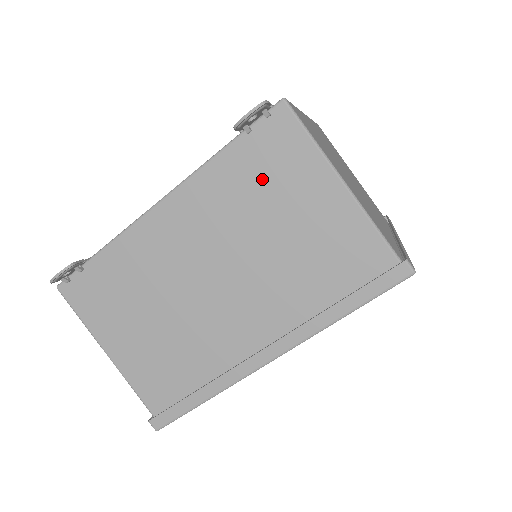
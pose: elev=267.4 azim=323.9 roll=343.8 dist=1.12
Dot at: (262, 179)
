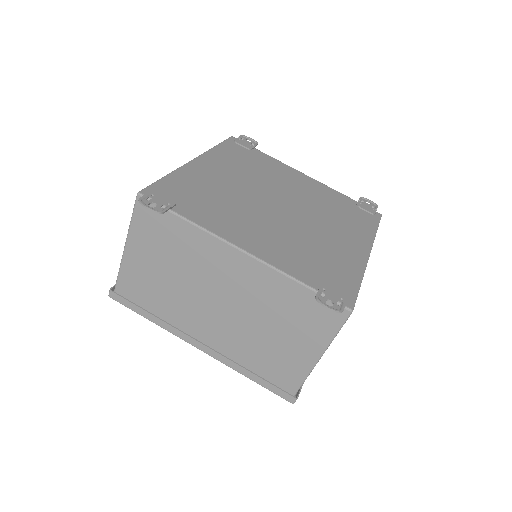
Dot at: (297, 313)
